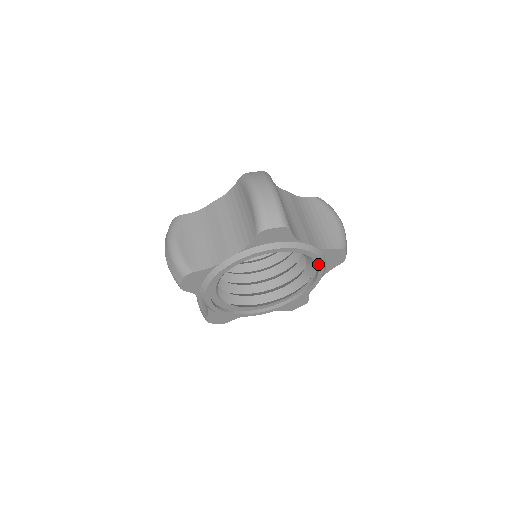
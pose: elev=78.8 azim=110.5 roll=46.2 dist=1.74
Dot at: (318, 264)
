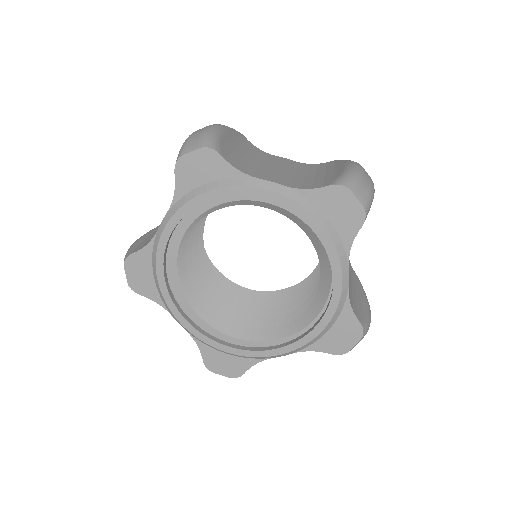
Dot at: (324, 318)
